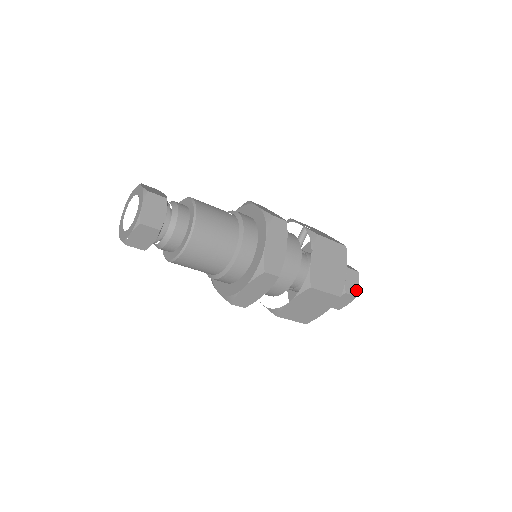
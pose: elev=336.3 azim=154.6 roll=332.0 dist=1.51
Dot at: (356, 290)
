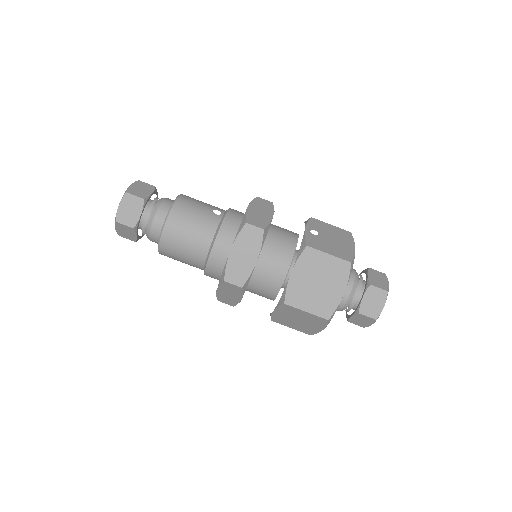
Dot at: (378, 312)
